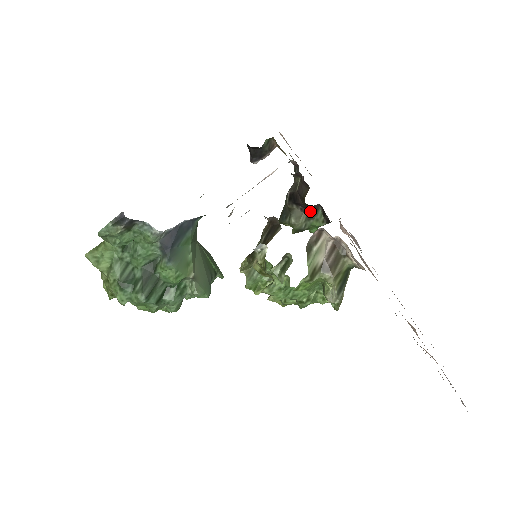
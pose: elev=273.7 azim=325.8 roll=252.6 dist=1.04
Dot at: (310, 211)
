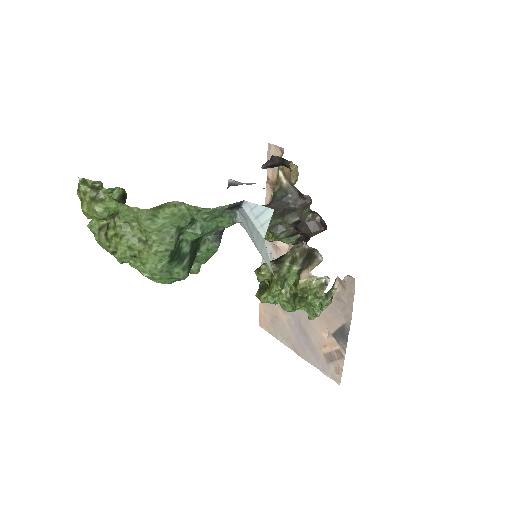
Dot at: (294, 234)
